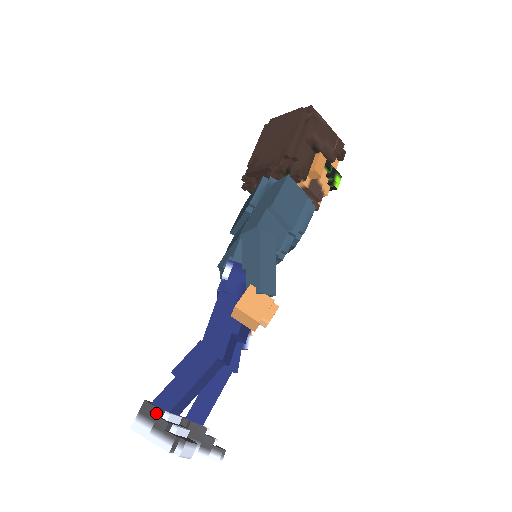
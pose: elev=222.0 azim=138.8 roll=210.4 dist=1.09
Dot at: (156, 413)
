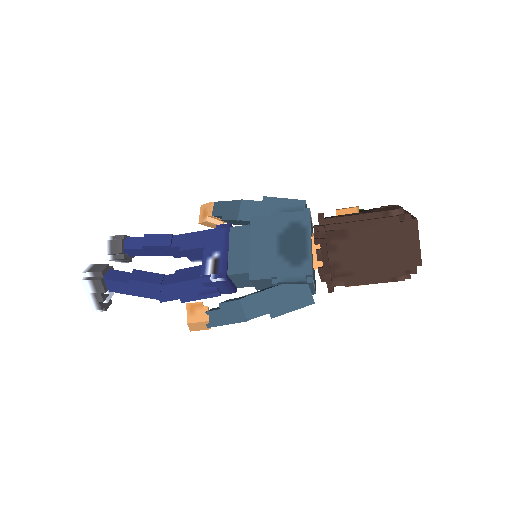
Dot at: (101, 291)
